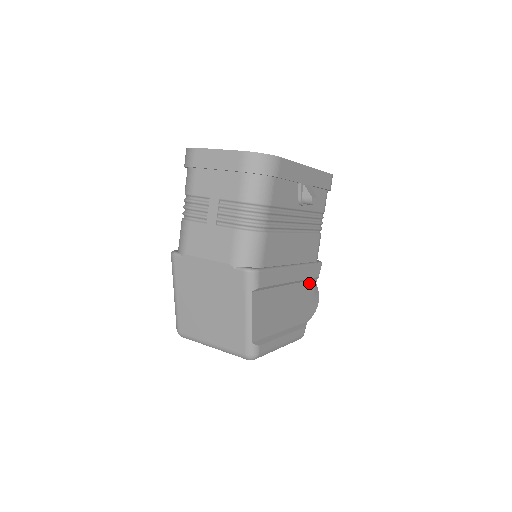
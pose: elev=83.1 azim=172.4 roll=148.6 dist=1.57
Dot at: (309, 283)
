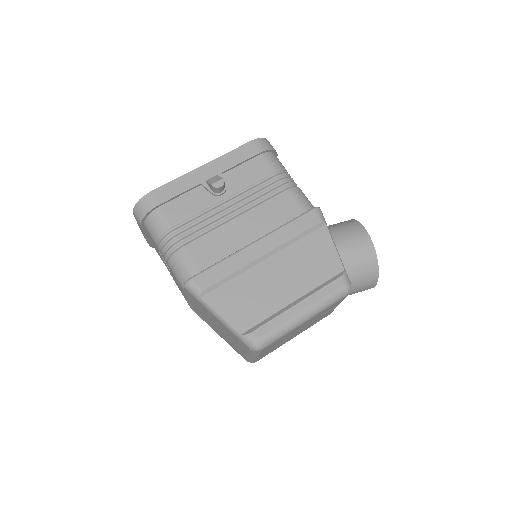
Dot at: (311, 237)
